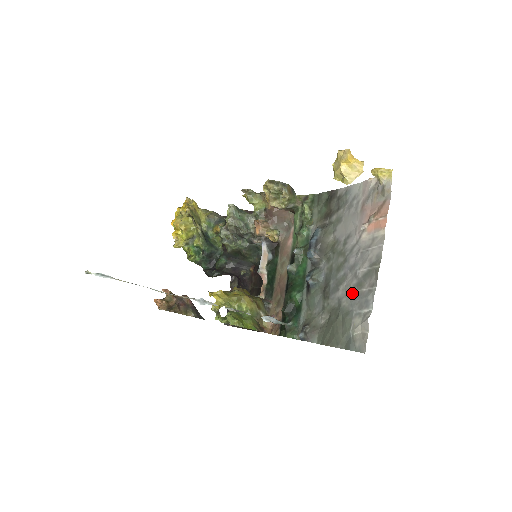
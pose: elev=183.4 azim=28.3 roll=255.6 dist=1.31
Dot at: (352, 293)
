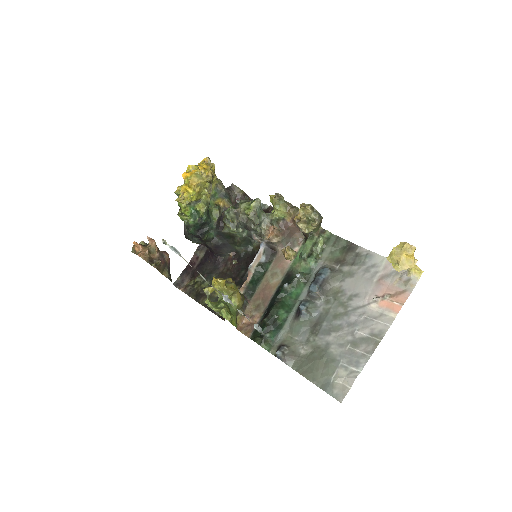
Dot at: (344, 346)
